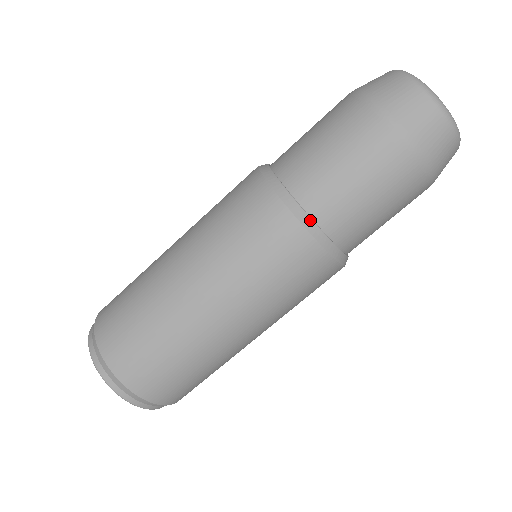
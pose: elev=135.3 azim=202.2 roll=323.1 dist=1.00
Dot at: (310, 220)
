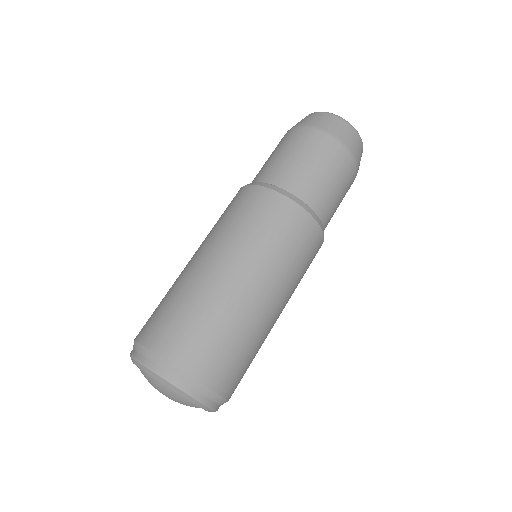
Dot at: (299, 199)
